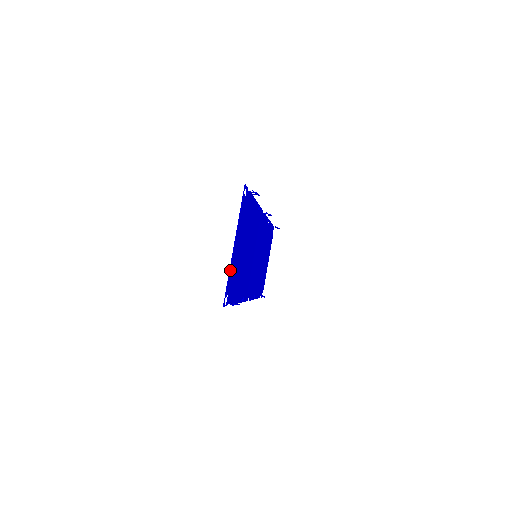
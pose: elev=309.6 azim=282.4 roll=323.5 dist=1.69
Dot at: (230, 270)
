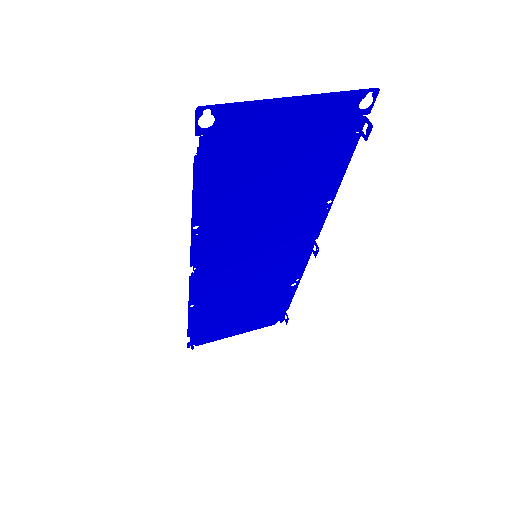
Dot at: (256, 105)
